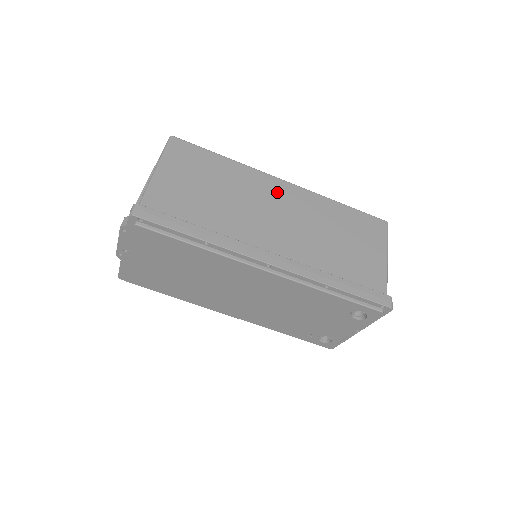
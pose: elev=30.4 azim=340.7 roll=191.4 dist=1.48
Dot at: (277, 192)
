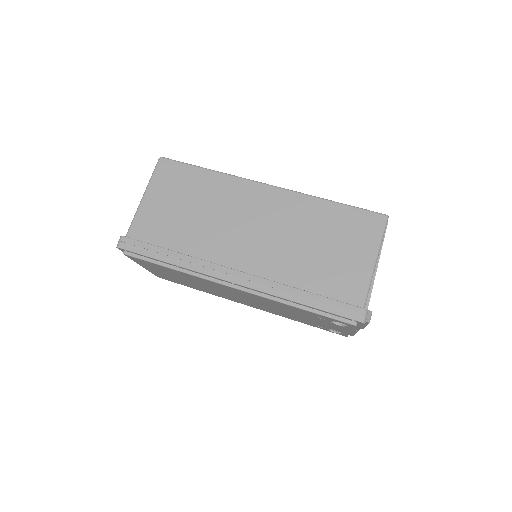
Dot at: (257, 200)
